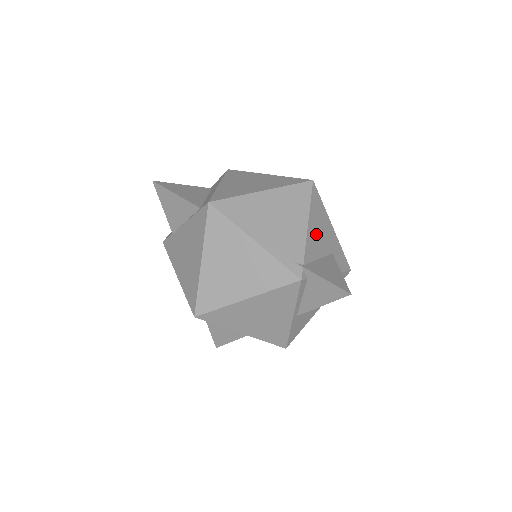
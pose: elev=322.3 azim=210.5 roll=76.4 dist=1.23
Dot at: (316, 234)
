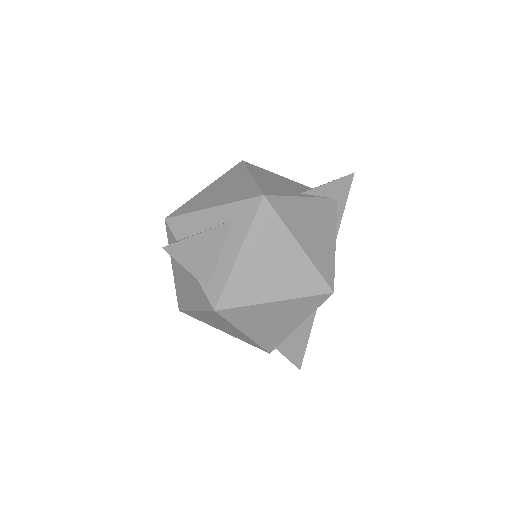
Dot at: occluded
